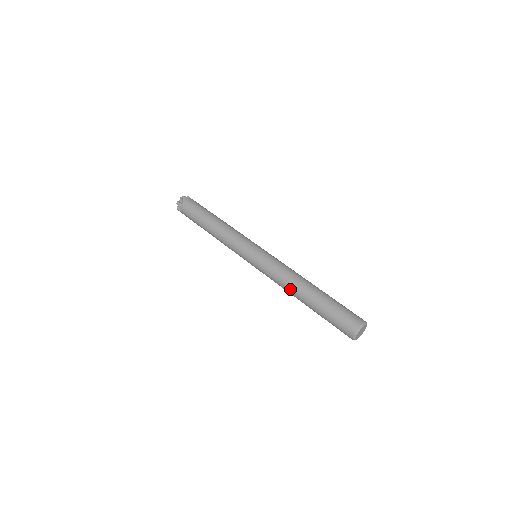
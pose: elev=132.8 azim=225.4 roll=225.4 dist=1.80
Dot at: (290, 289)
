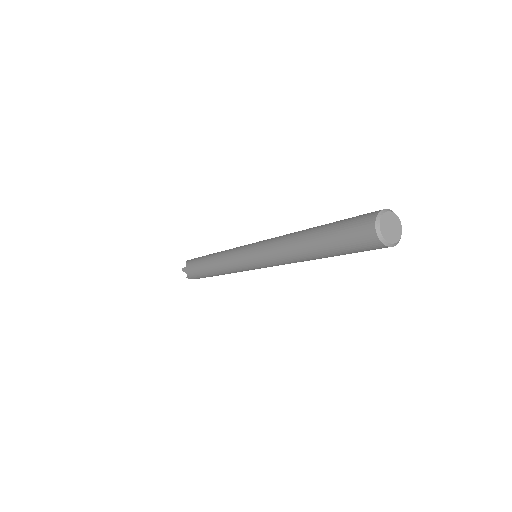
Dot at: (289, 251)
